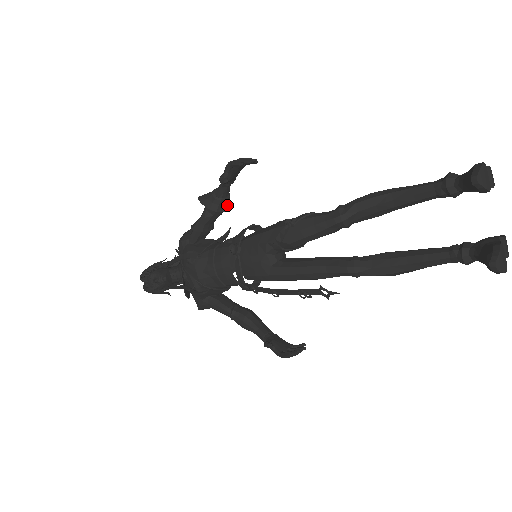
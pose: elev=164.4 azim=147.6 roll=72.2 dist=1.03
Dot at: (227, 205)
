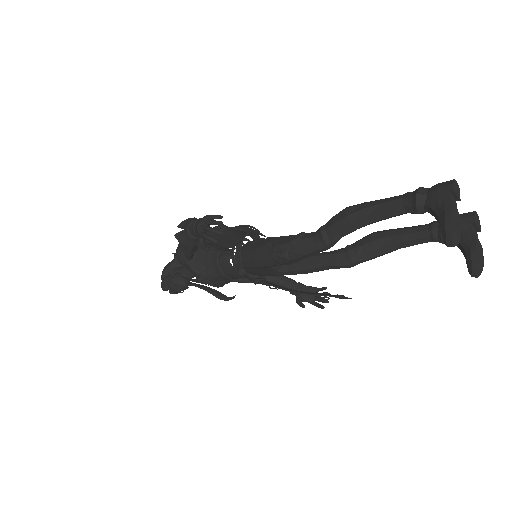
Dot at: occluded
